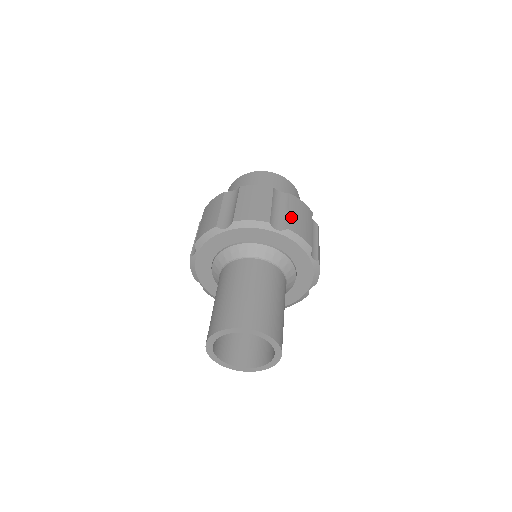
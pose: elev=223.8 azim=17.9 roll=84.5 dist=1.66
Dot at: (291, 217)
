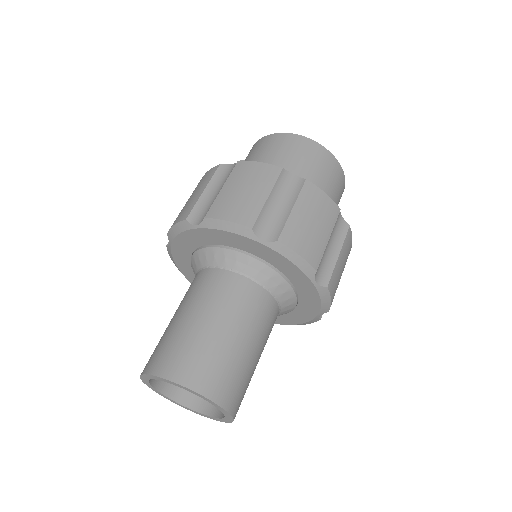
Dot at: (292, 220)
